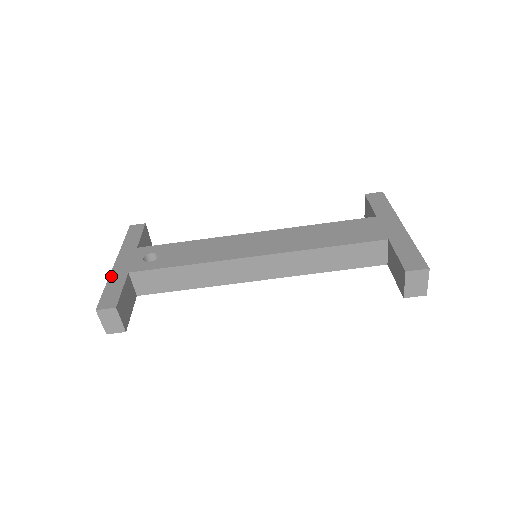
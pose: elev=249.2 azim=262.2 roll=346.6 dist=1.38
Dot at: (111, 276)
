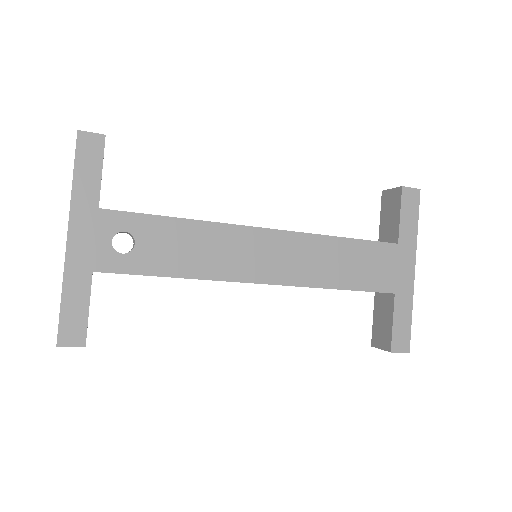
Dot at: (67, 274)
